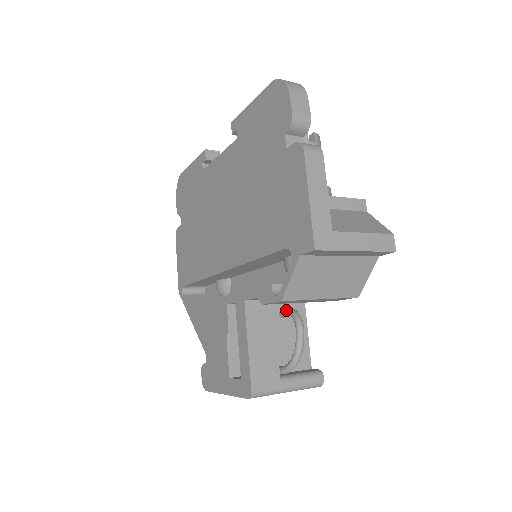
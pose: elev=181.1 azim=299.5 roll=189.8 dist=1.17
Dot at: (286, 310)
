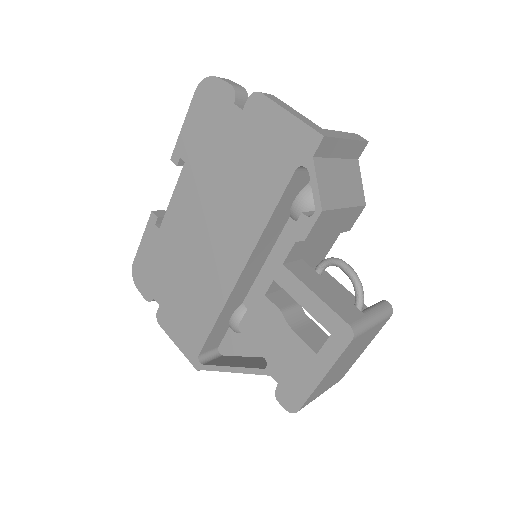
Dot at: (317, 267)
